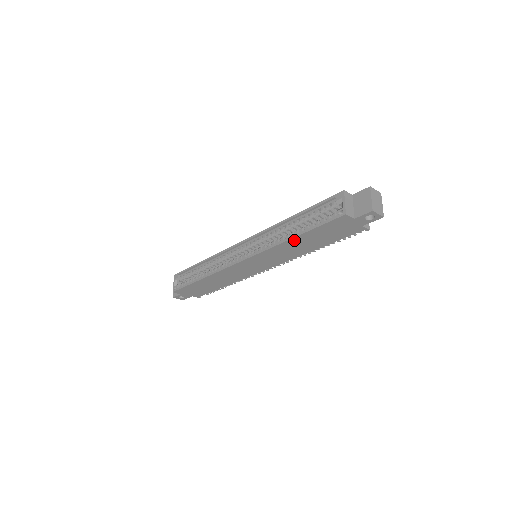
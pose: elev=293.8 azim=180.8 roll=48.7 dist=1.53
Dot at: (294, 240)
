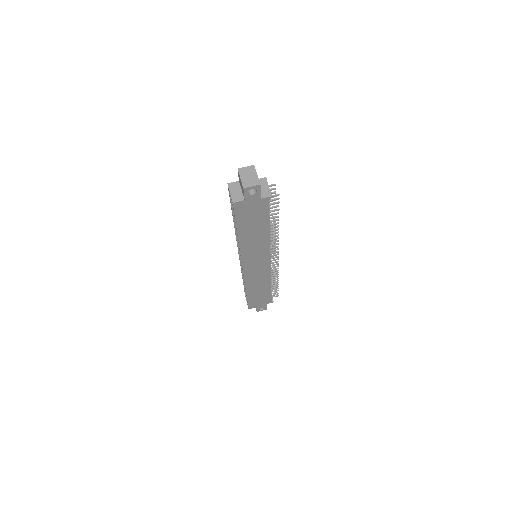
Dot at: (242, 237)
